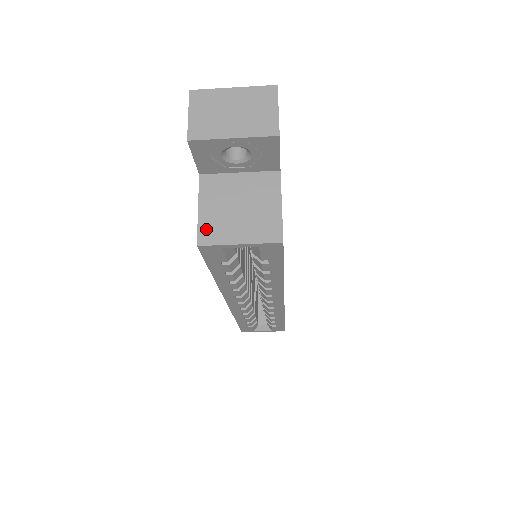
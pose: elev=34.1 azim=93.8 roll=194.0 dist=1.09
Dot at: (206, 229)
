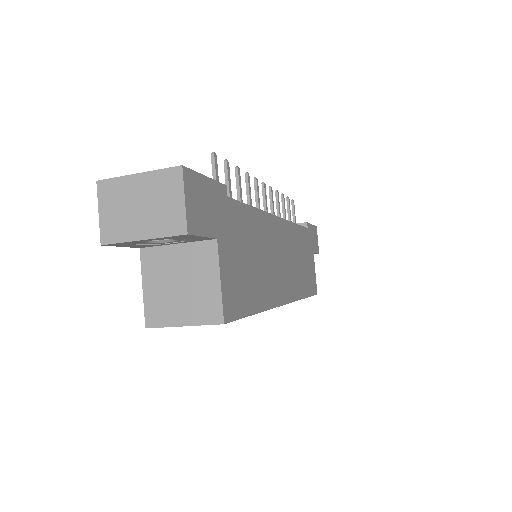
Dot at: (152, 310)
